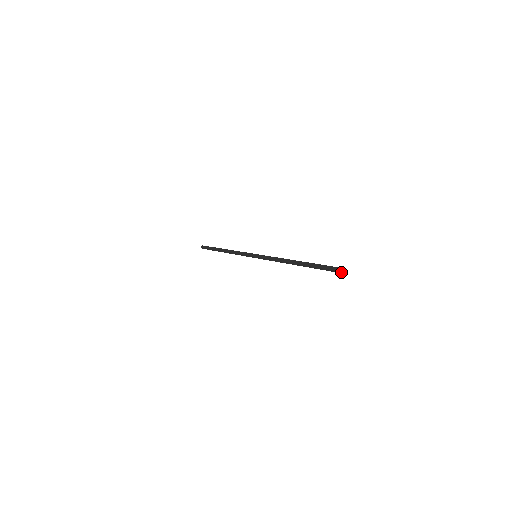
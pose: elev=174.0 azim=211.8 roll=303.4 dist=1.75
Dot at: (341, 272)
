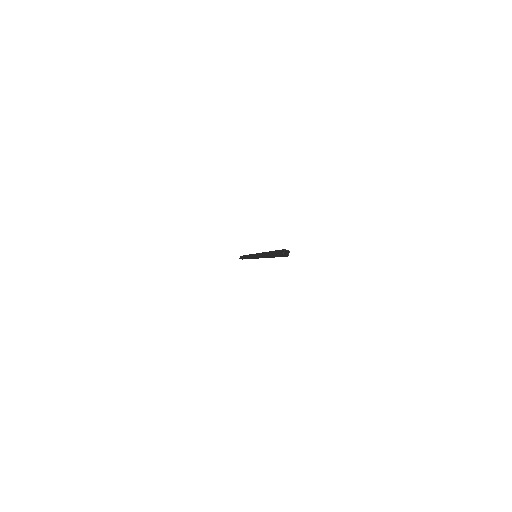
Dot at: (285, 255)
